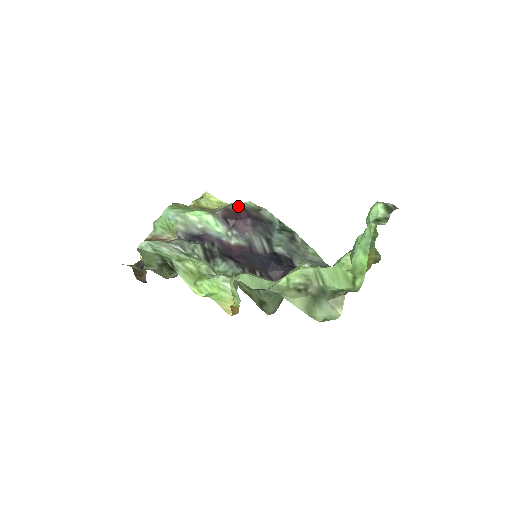
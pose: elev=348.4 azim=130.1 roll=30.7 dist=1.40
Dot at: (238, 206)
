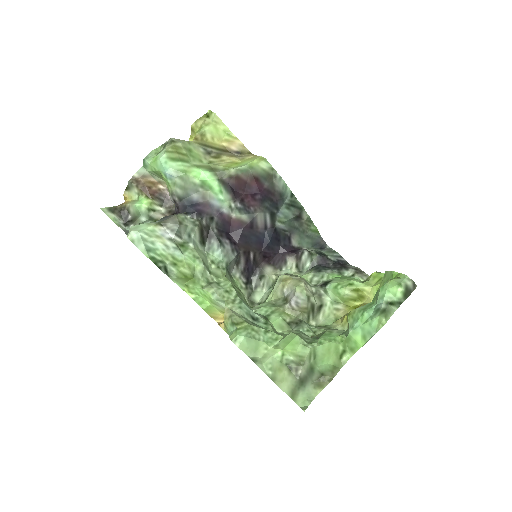
Dot at: (251, 174)
